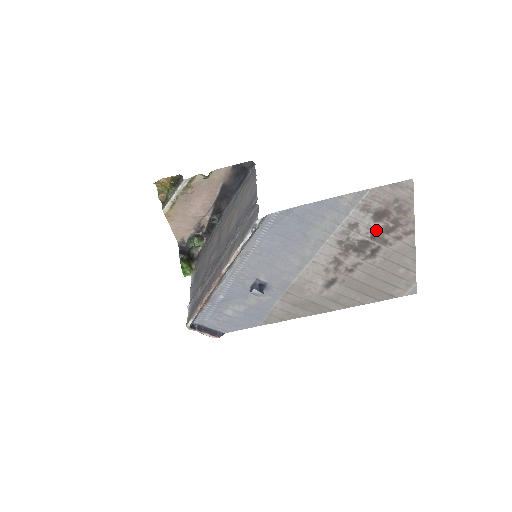
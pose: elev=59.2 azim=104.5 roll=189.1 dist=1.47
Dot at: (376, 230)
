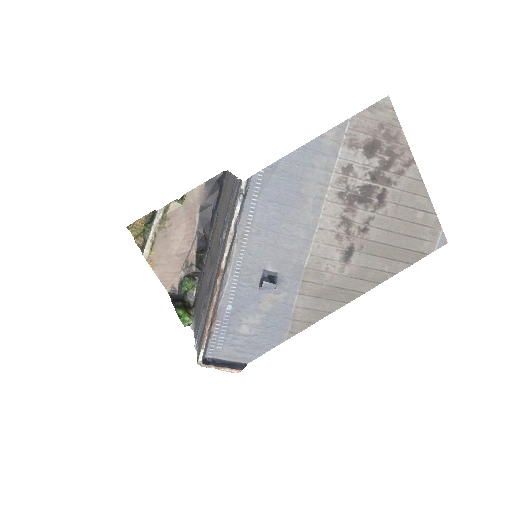
Dot at: (373, 169)
